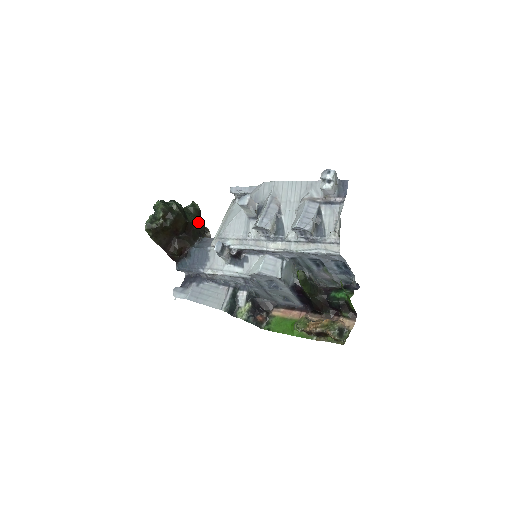
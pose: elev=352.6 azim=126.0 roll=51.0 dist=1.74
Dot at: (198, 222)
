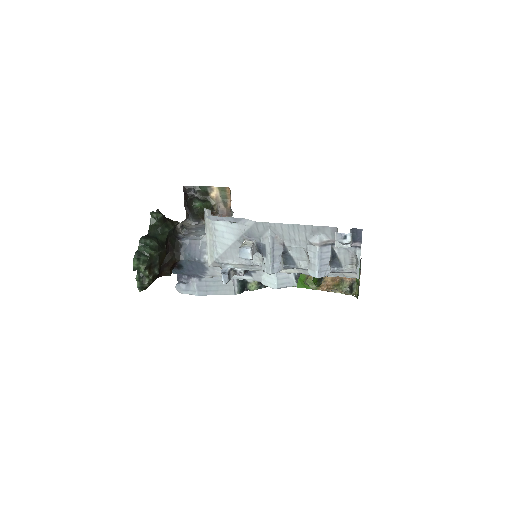
Dot at: (169, 230)
